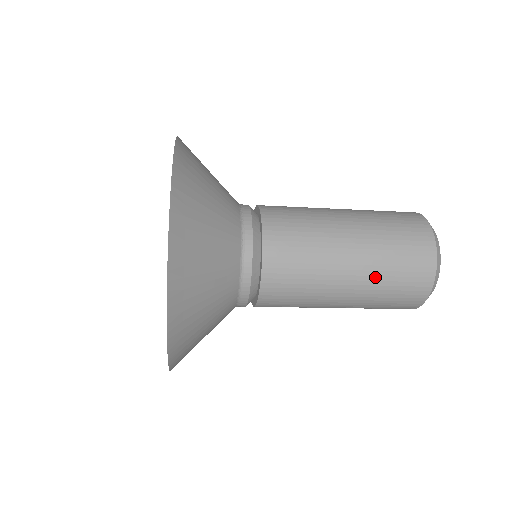
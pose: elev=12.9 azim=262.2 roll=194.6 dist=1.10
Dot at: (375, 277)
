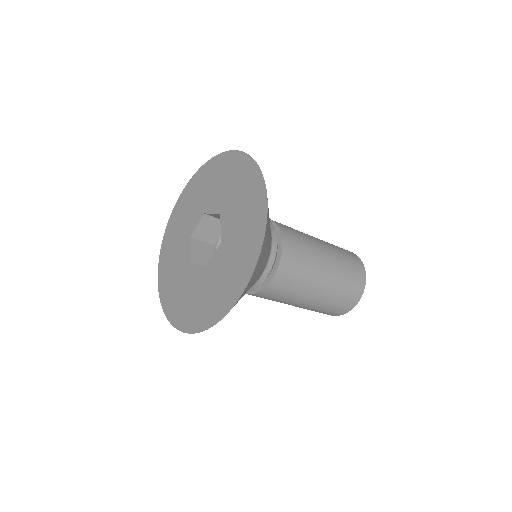
Dot at: (336, 253)
